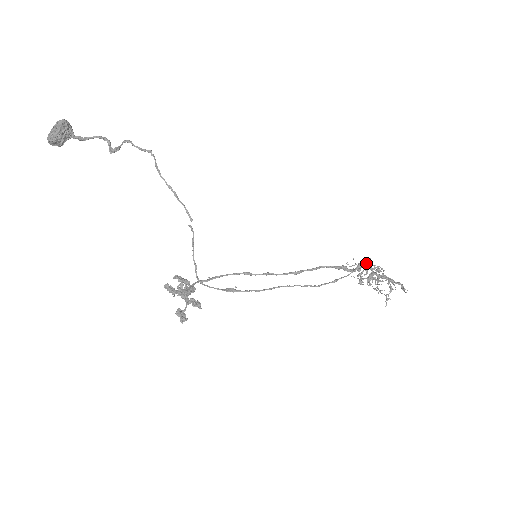
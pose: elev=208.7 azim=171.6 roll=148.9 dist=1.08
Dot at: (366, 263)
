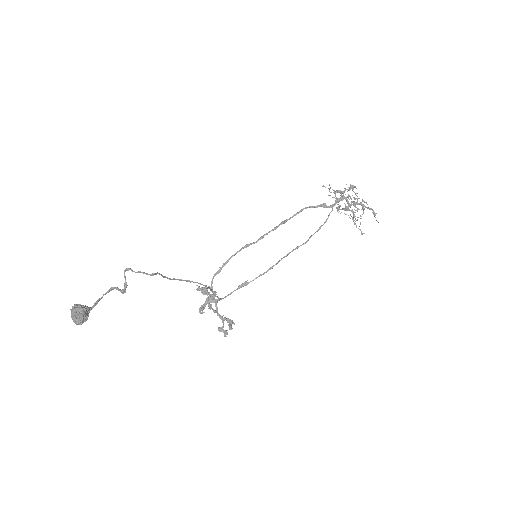
Dot at: (342, 198)
